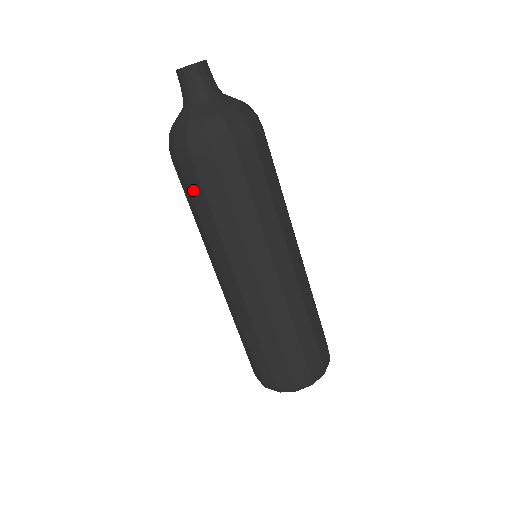
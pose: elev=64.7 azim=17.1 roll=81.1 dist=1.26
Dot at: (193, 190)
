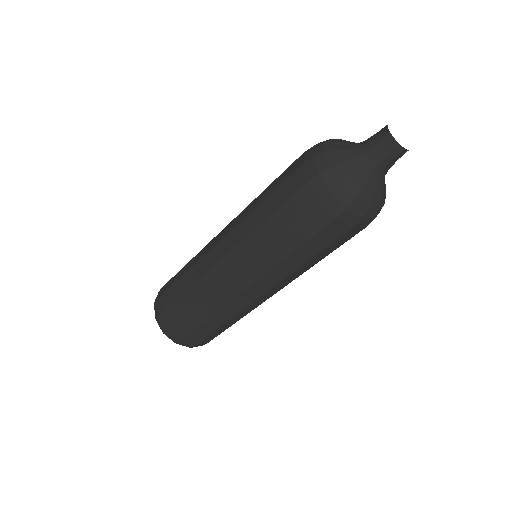
Dot at: (320, 239)
